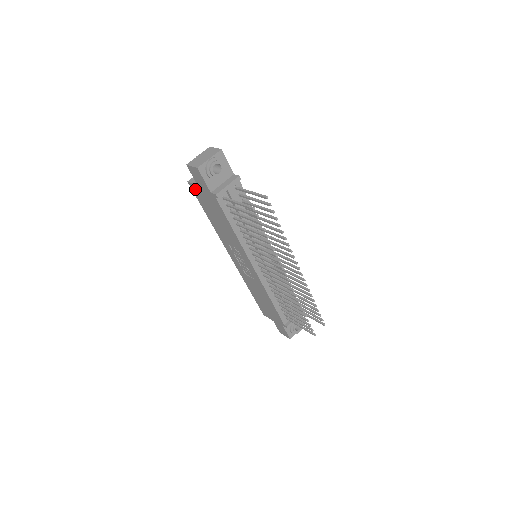
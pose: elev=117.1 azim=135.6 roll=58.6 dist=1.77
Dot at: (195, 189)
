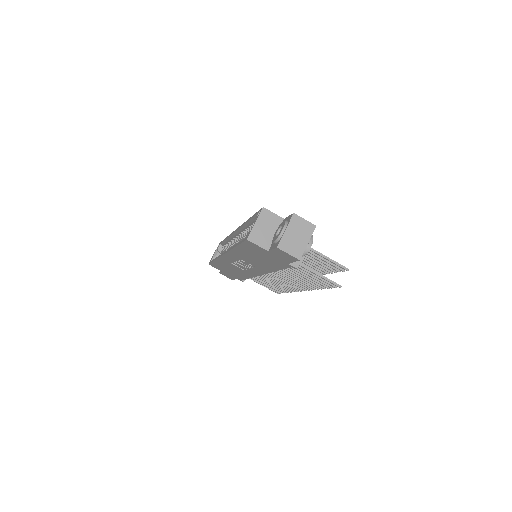
Dot at: (254, 246)
